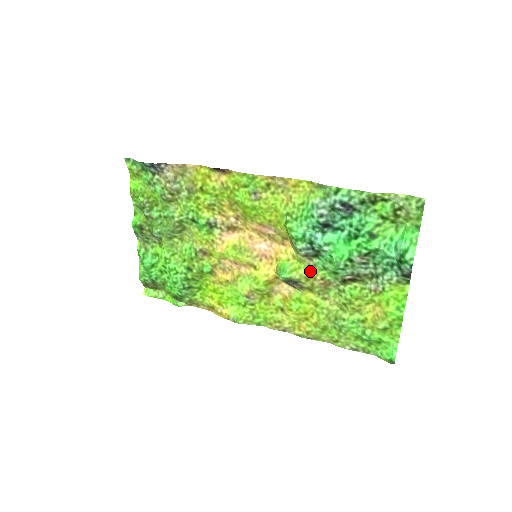
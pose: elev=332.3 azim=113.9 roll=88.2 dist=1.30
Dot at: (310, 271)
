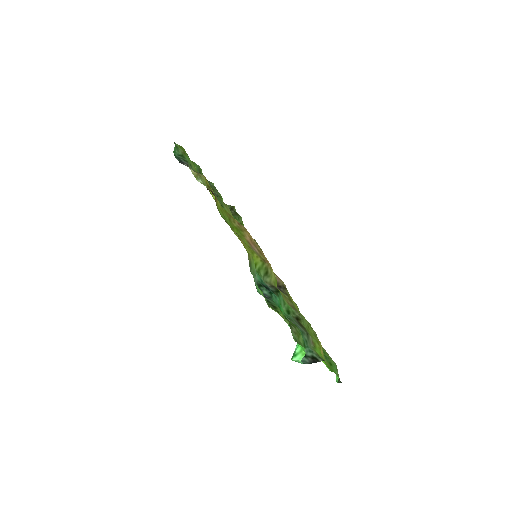
Dot at: (282, 294)
